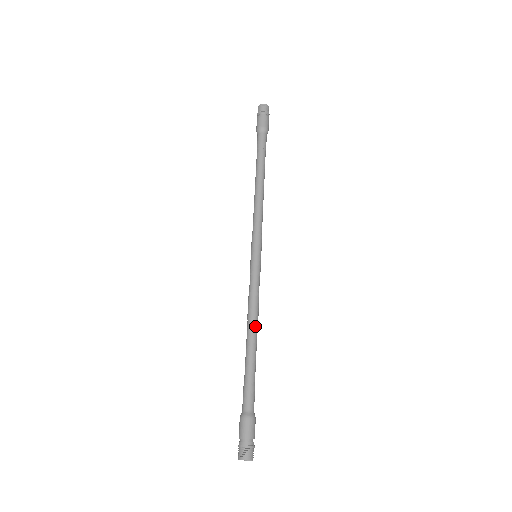
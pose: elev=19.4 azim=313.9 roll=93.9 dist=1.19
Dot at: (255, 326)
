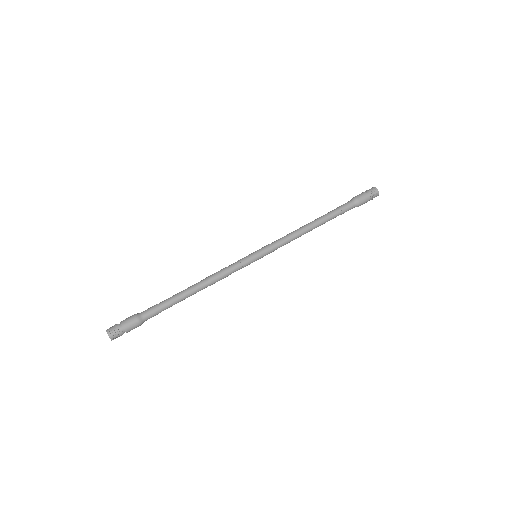
Dot at: (203, 283)
